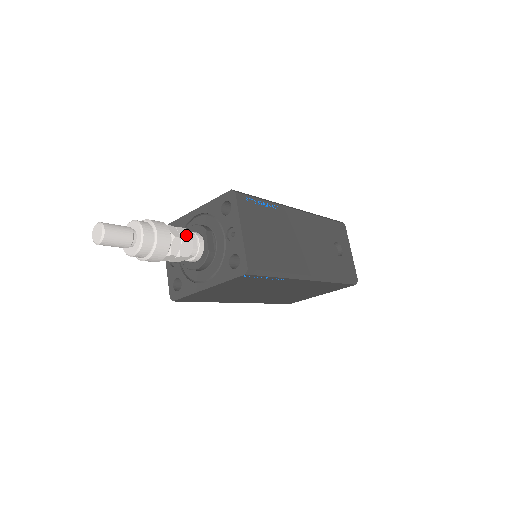
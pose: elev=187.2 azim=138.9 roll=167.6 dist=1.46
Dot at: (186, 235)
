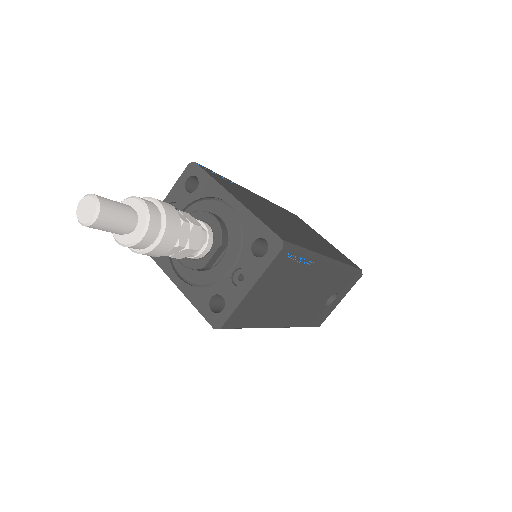
Dot at: (195, 242)
